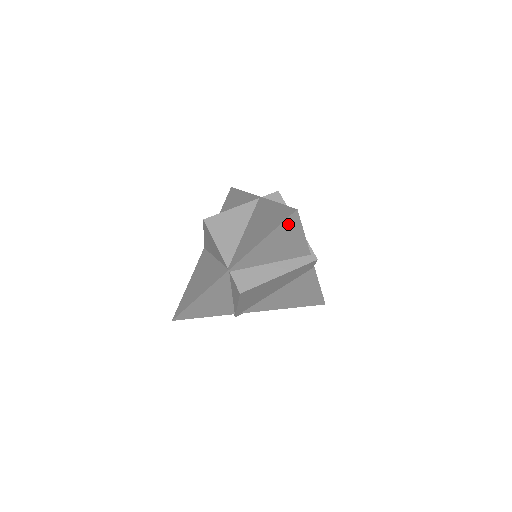
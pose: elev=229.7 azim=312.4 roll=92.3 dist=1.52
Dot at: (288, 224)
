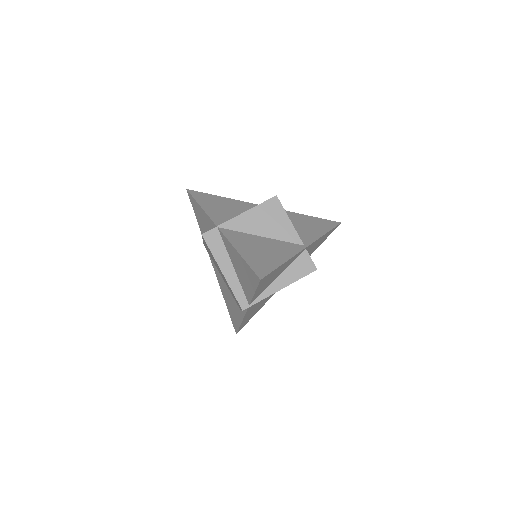
Dot at: occluded
